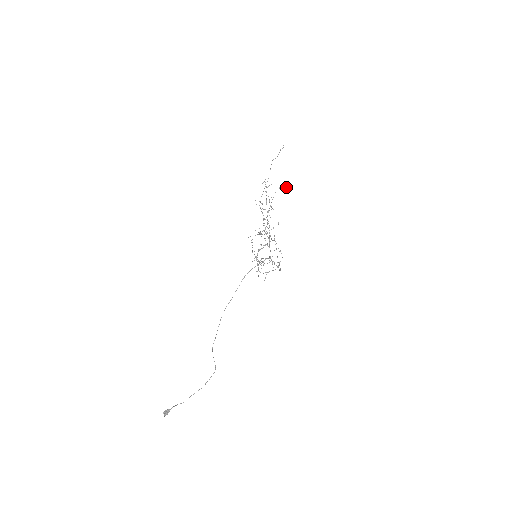
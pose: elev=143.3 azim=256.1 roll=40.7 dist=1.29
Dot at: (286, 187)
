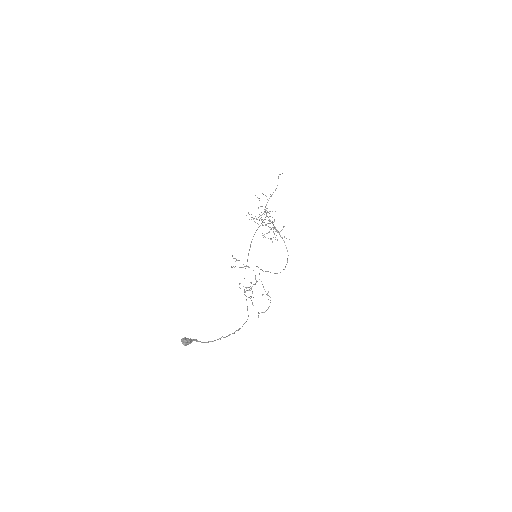
Dot at: (272, 211)
